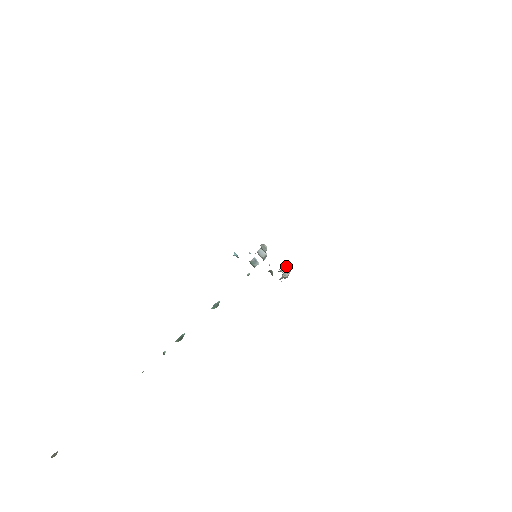
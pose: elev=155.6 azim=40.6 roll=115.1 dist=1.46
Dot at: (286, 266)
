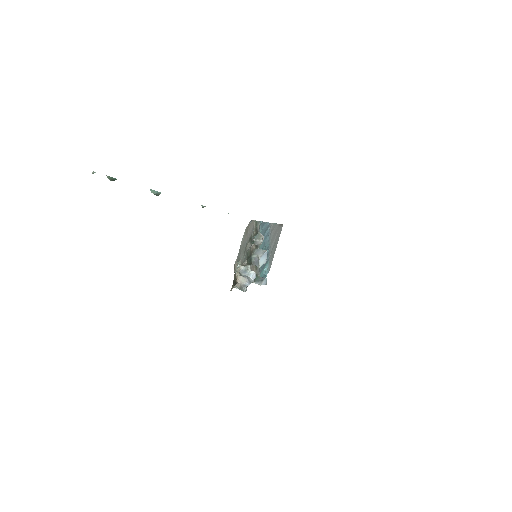
Dot at: (249, 268)
